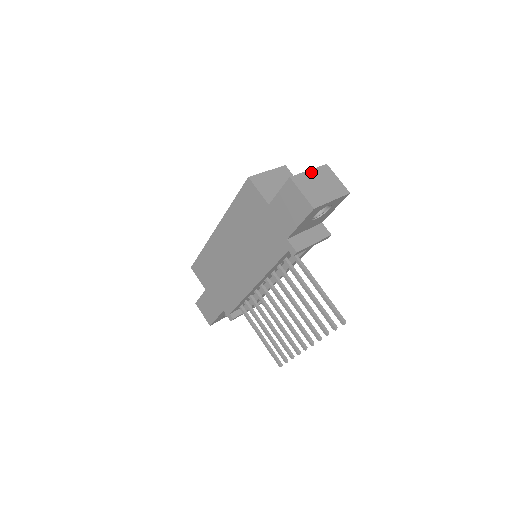
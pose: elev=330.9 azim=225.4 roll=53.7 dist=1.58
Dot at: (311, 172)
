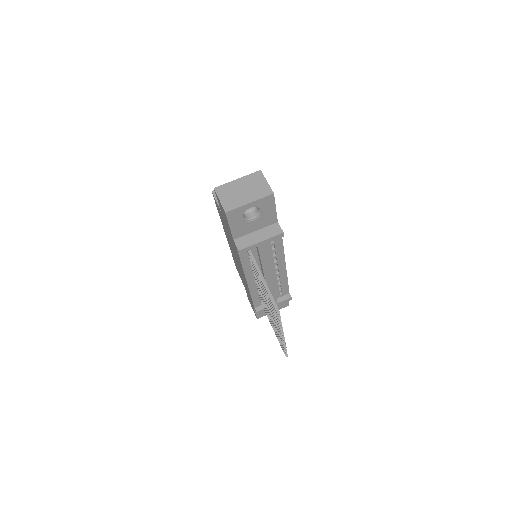
Dot at: (239, 180)
